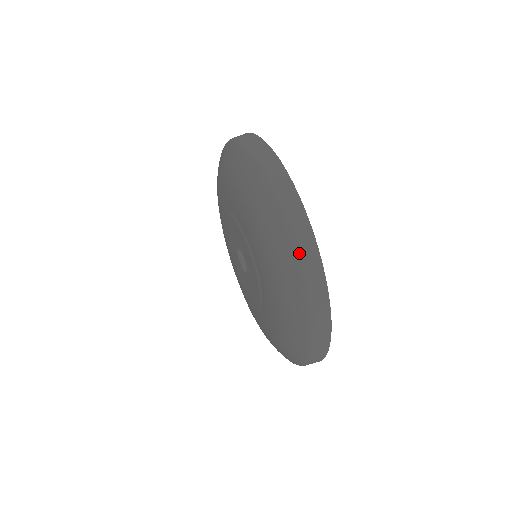
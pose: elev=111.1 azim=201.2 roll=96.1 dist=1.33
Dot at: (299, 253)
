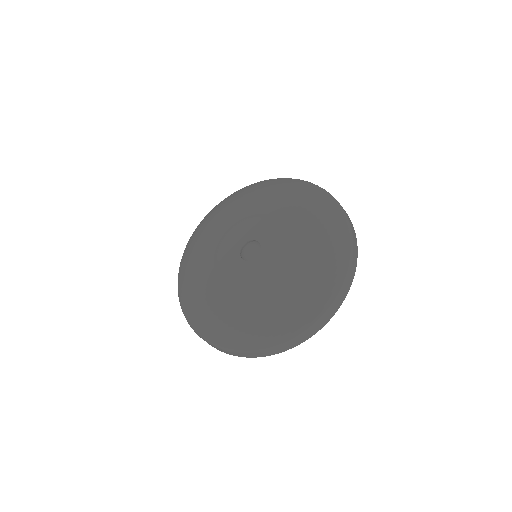
Dot at: (317, 185)
